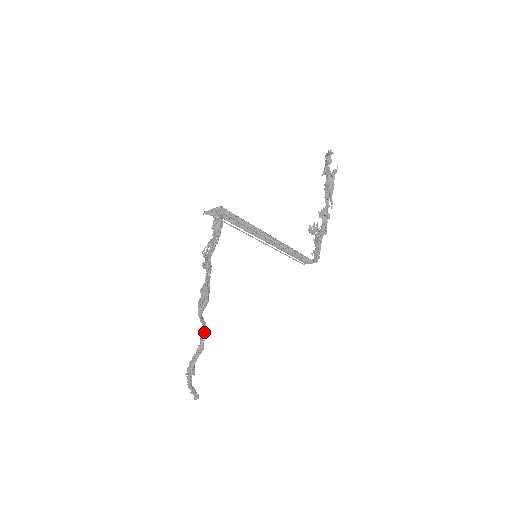
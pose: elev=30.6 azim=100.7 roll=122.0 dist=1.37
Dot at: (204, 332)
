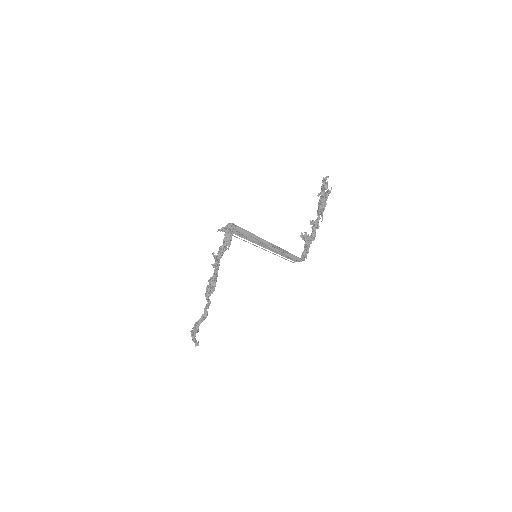
Dot at: (208, 306)
